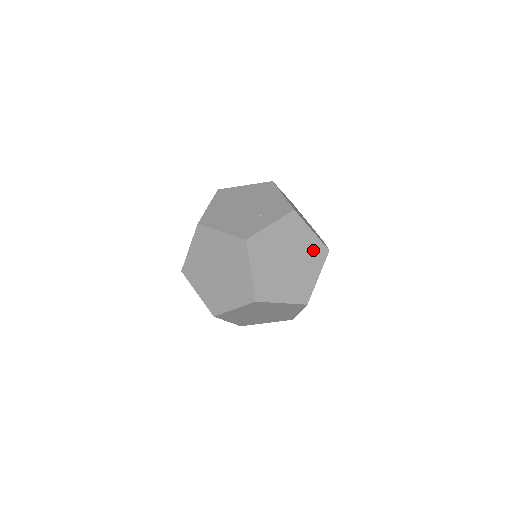
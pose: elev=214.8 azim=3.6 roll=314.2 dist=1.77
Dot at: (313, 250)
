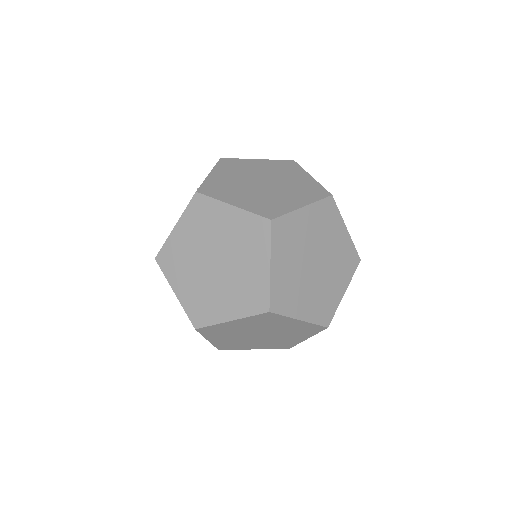
Dot at: (277, 167)
